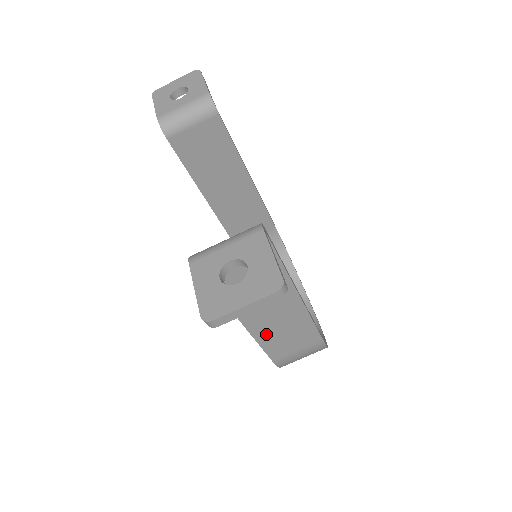
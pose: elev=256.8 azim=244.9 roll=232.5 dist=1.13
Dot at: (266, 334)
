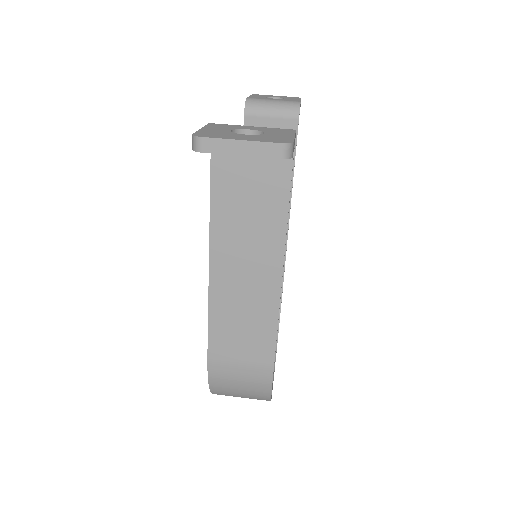
Dot at: (223, 304)
